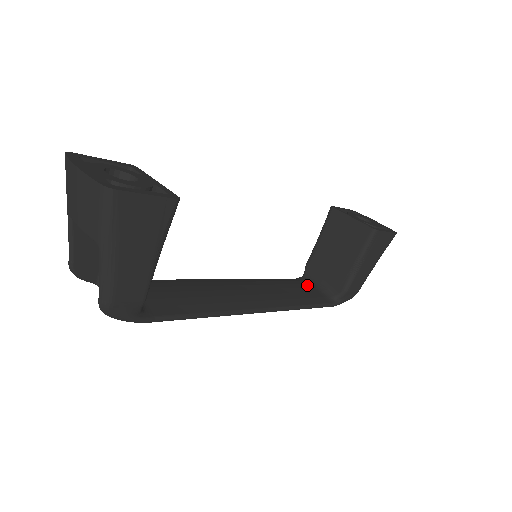
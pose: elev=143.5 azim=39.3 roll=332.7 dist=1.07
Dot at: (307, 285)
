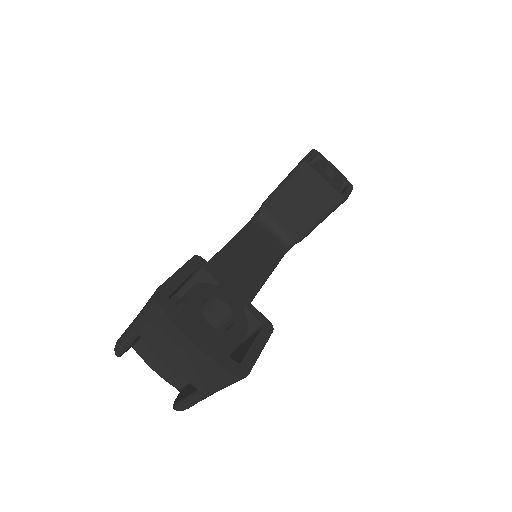
Dot at: (266, 232)
